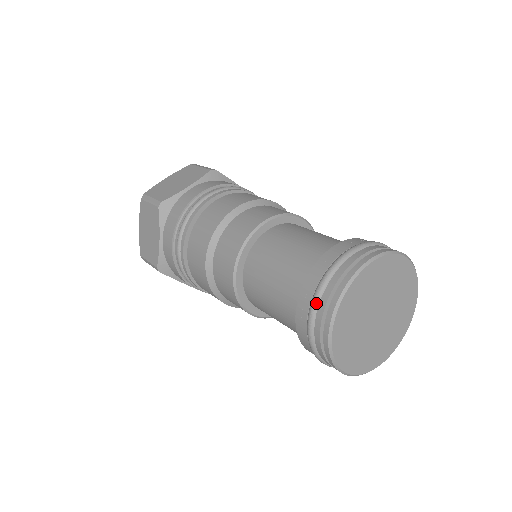
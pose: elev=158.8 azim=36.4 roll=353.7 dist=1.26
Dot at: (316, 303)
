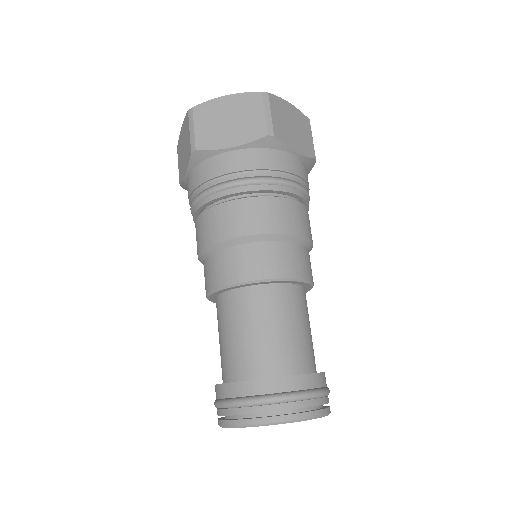
Dot at: (222, 407)
